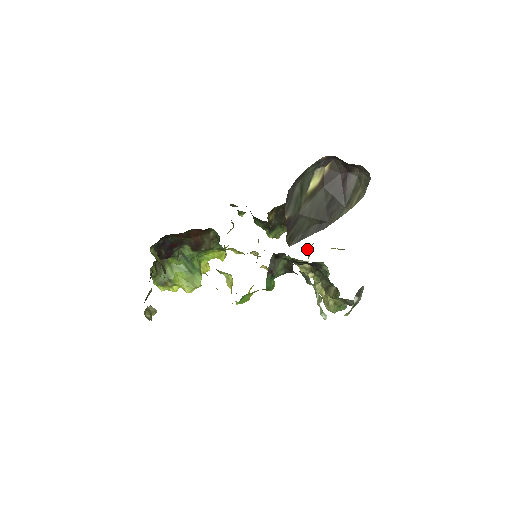
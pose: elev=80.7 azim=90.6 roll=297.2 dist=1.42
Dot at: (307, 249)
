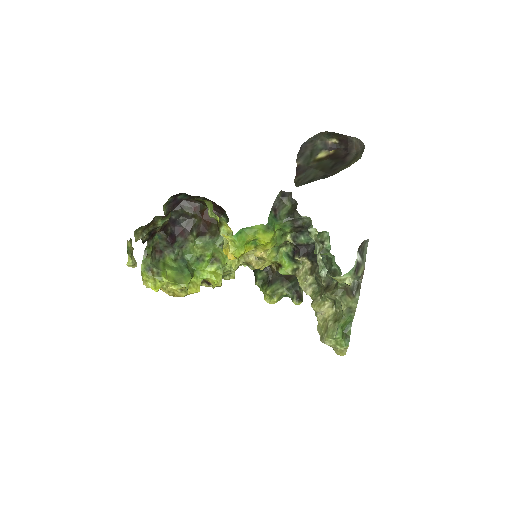
Dot at: occluded
